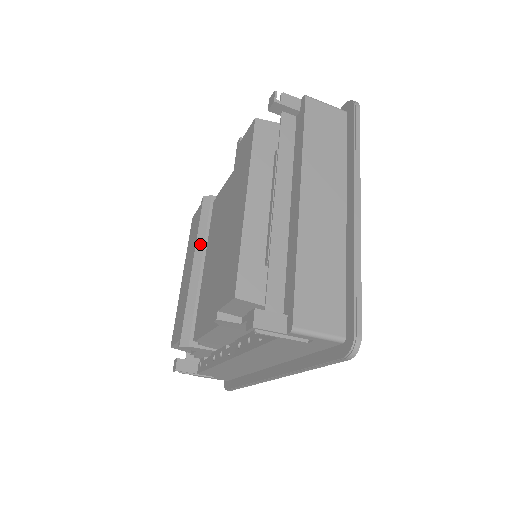
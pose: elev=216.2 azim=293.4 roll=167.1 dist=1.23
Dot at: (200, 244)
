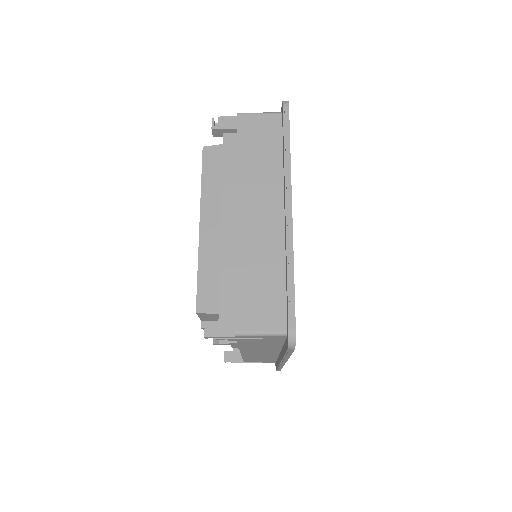
Dot at: occluded
